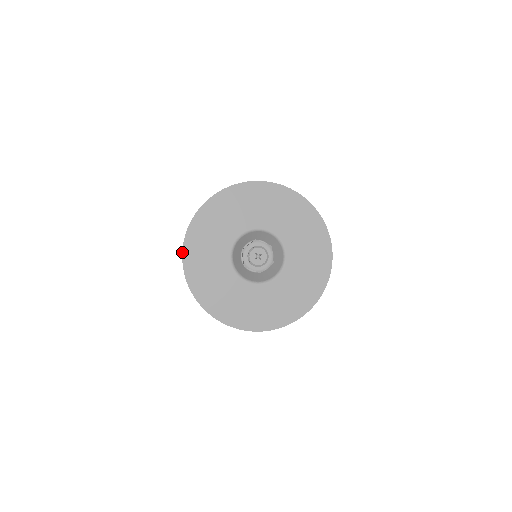
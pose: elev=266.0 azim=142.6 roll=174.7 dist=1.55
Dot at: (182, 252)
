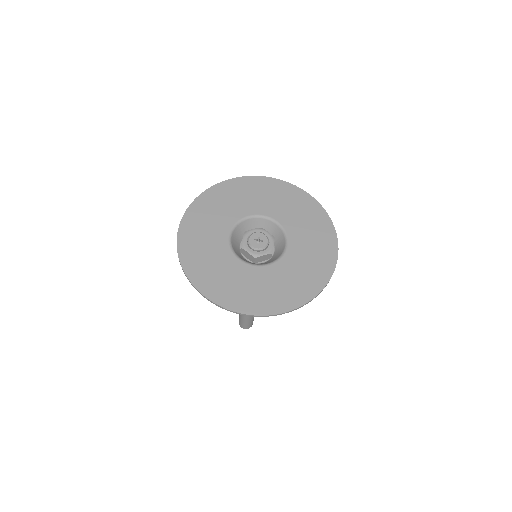
Dot at: (191, 284)
